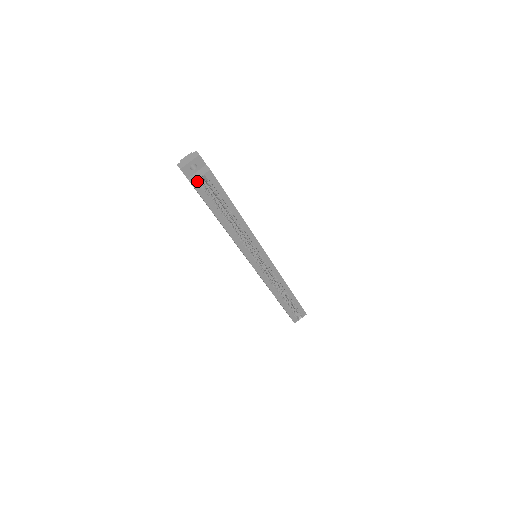
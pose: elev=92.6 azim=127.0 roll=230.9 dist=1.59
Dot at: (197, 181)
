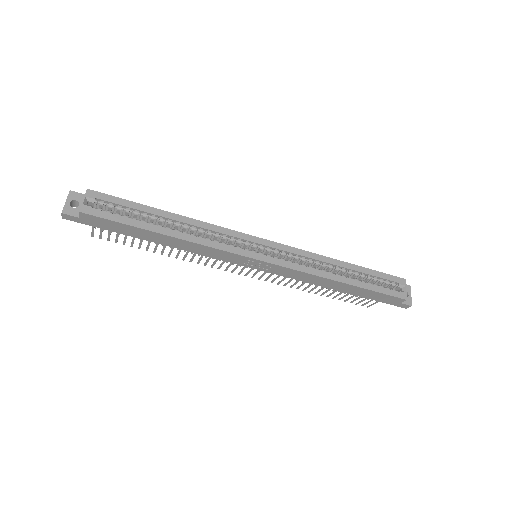
Dot at: (83, 206)
